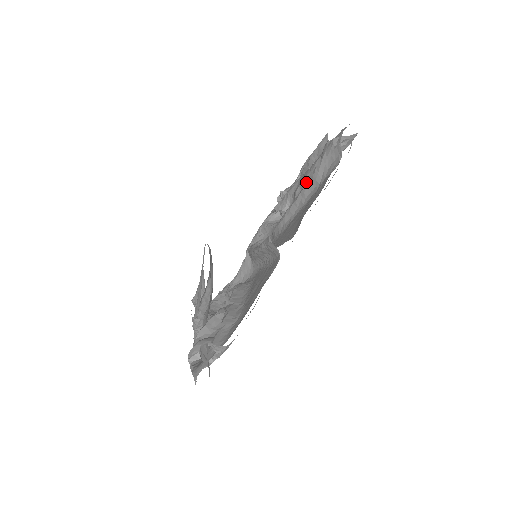
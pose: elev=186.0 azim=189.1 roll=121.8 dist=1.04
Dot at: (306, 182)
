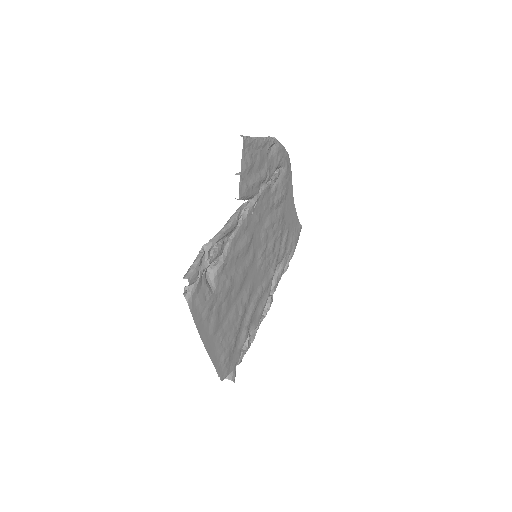
Dot at: occluded
